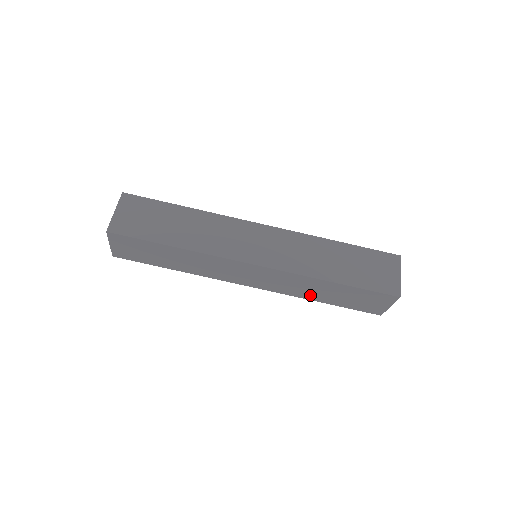
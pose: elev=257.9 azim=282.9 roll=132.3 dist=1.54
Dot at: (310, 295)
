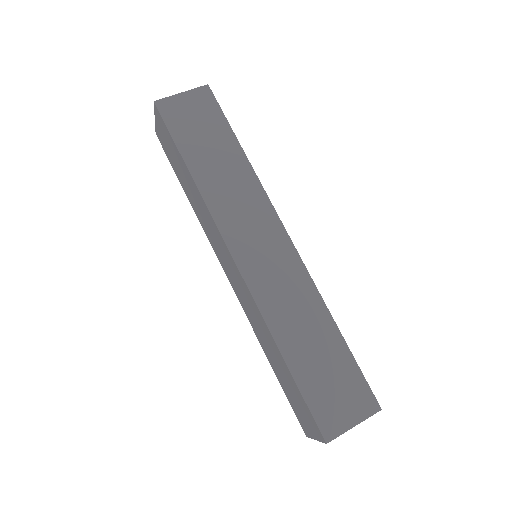
Dot at: (285, 331)
